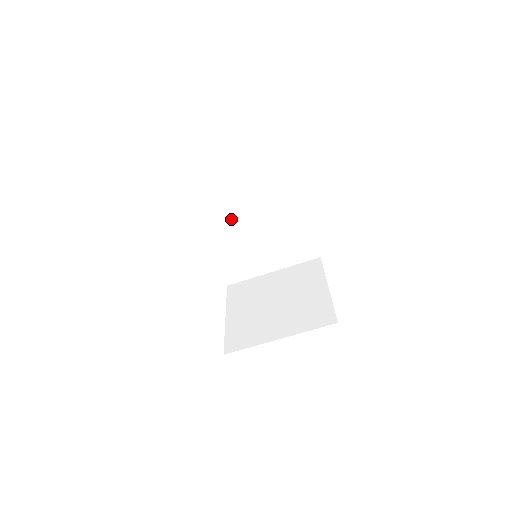
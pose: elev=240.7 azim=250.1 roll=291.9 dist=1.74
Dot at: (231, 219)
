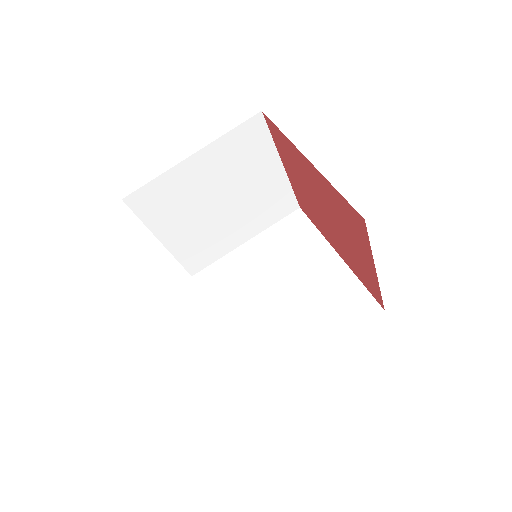
Dot at: (247, 289)
